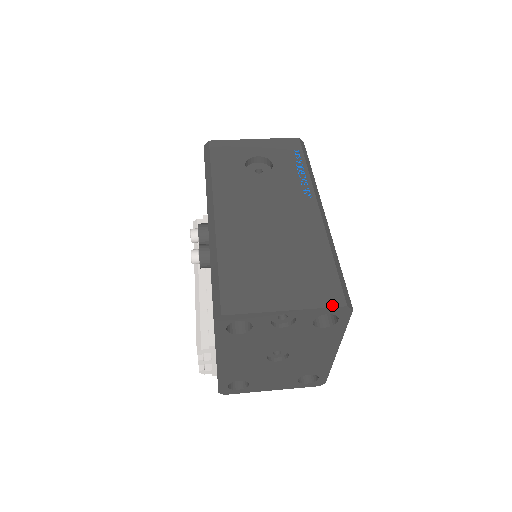
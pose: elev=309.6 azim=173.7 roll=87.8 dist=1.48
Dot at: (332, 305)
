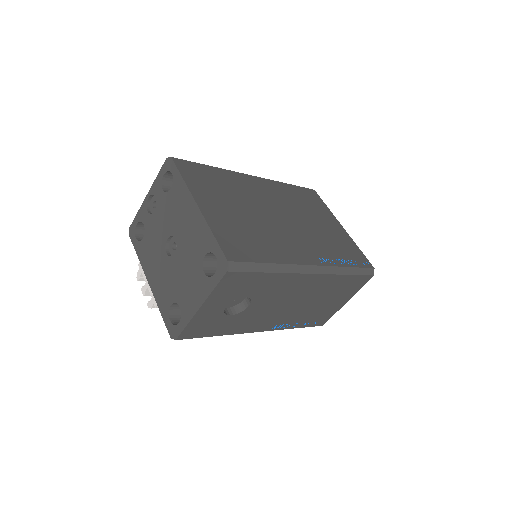
Dot at: (163, 167)
